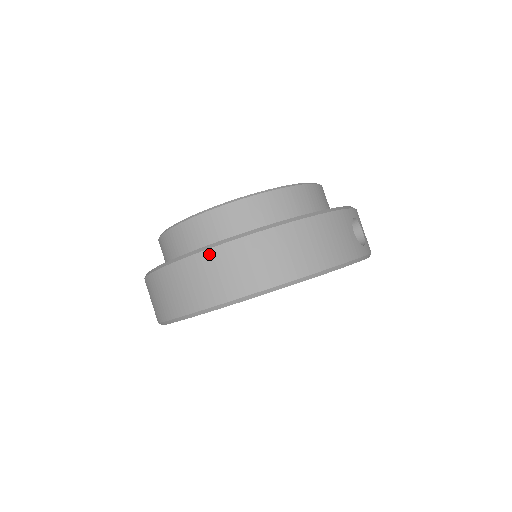
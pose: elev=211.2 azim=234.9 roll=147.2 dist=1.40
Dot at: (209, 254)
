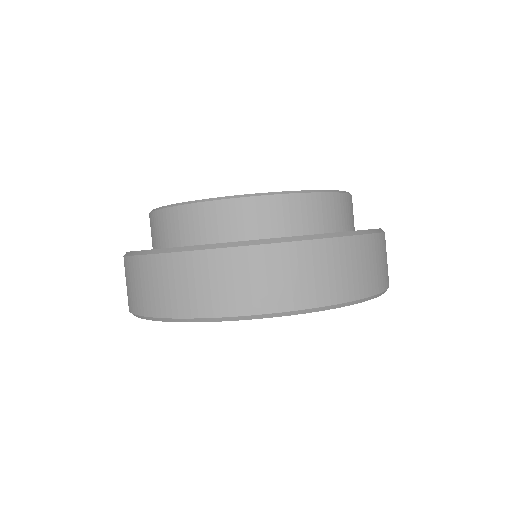
Dot at: (347, 242)
